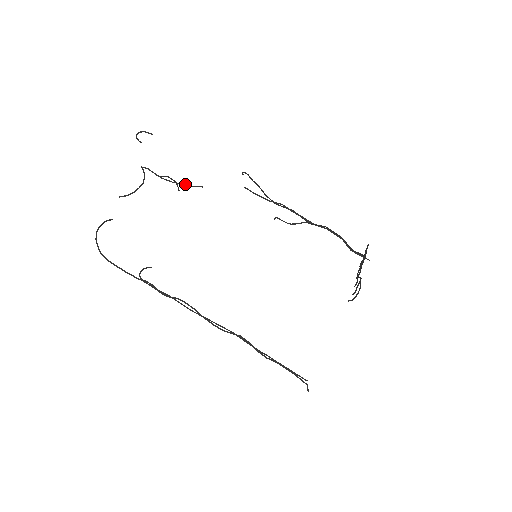
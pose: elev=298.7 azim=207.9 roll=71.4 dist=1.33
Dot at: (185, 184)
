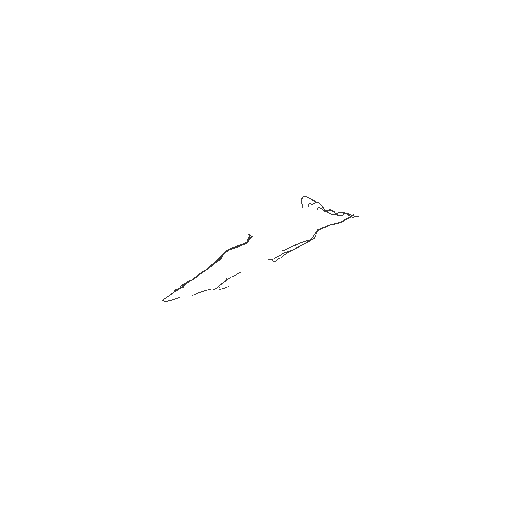
Dot at: occluded
